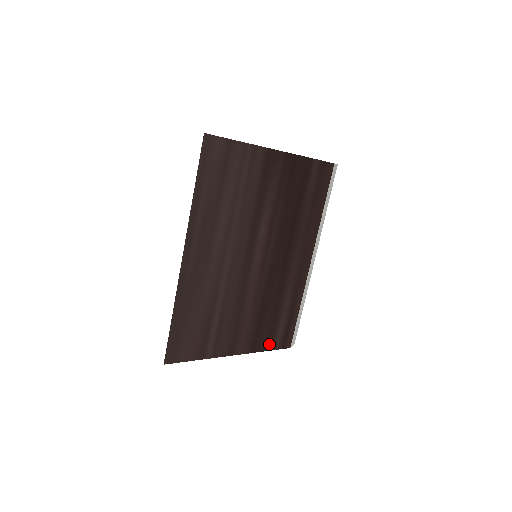
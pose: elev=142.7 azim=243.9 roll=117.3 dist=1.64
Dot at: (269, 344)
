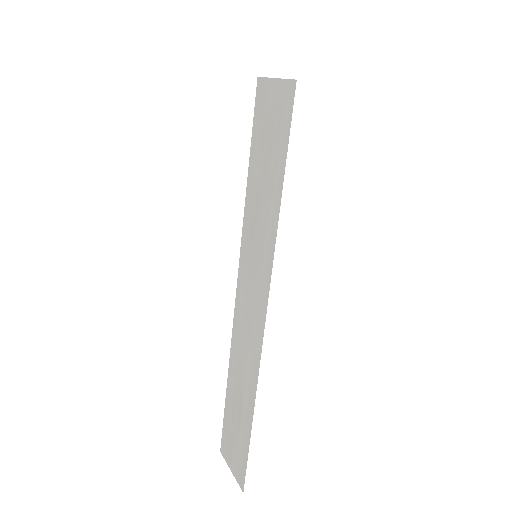
Dot at: occluded
